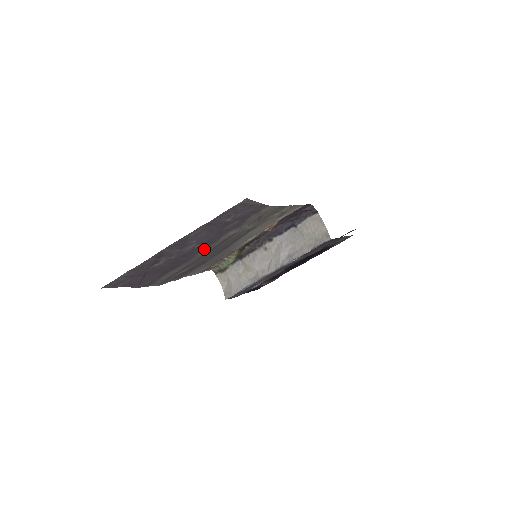
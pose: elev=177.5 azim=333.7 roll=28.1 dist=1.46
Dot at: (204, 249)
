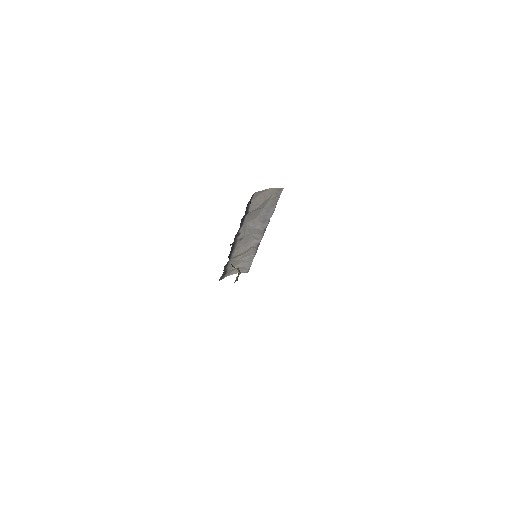
Dot at: occluded
